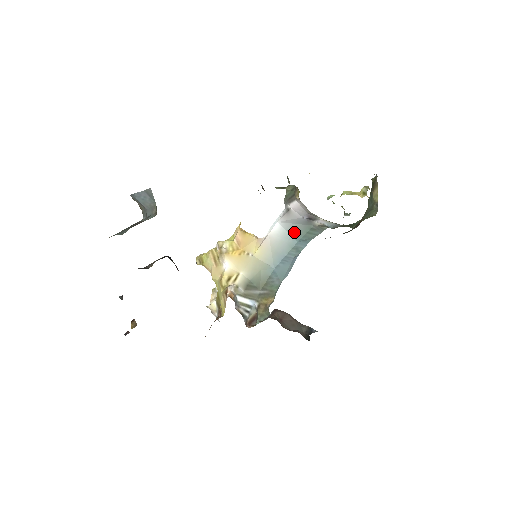
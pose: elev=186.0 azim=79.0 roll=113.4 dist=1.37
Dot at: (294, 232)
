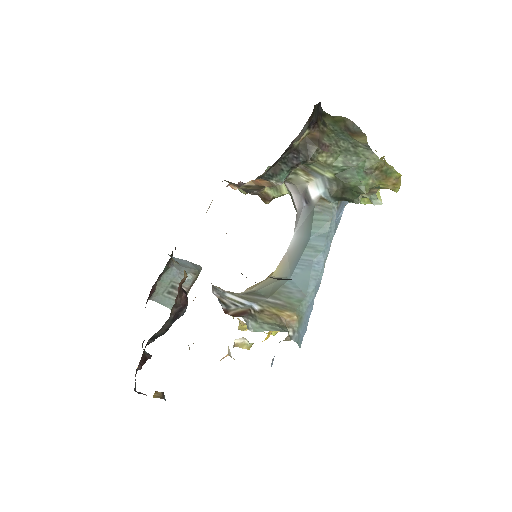
Dot at: (305, 231)
